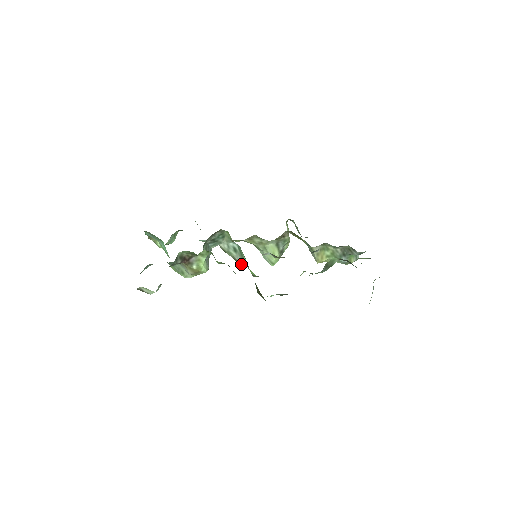
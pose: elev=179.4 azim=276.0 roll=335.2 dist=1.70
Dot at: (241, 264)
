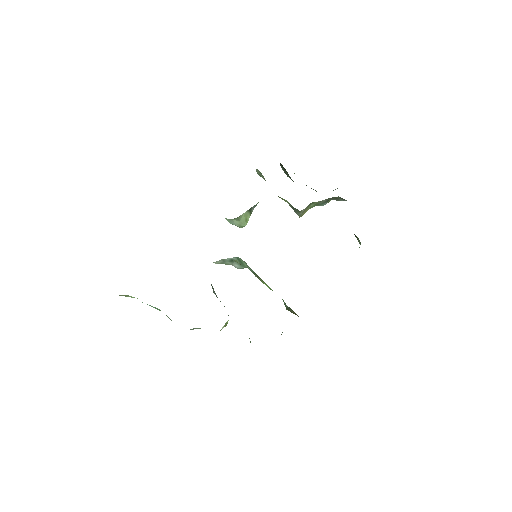
Dot at: (237, 268)
